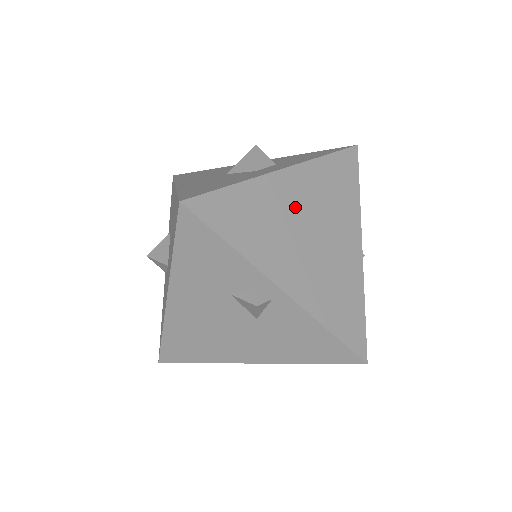
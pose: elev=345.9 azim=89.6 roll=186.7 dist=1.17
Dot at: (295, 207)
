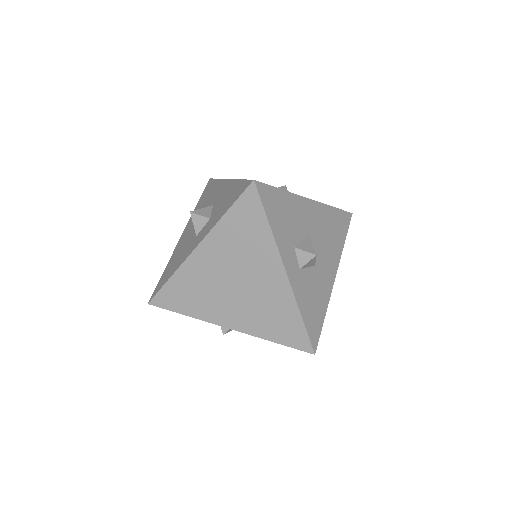
Dot at: (216, 271)
